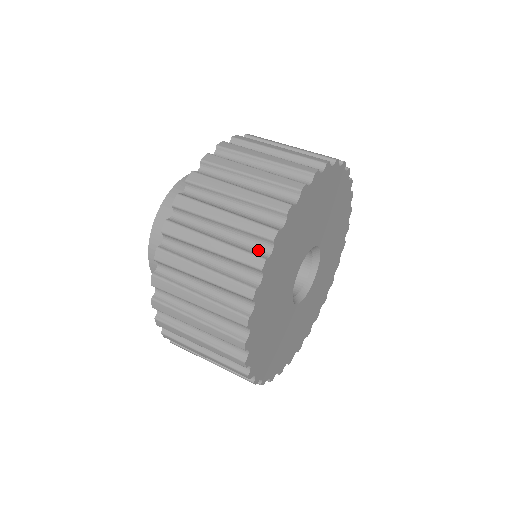
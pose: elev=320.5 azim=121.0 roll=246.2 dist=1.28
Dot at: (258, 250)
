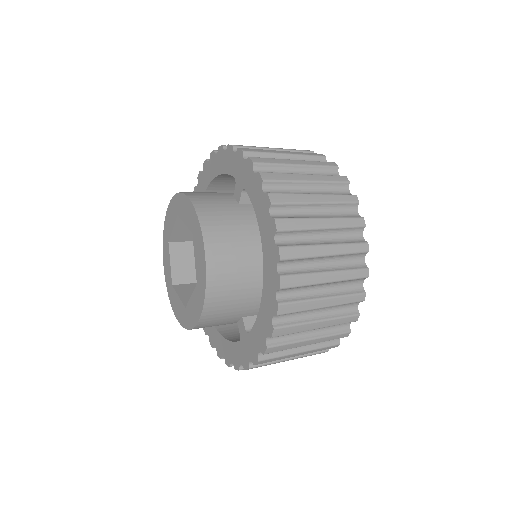
Dot at: (350, 215)
